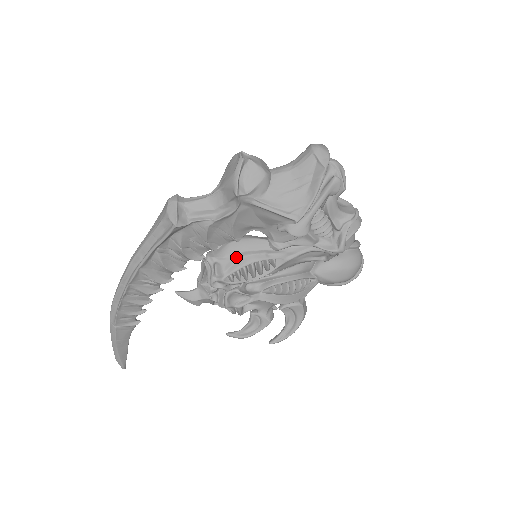
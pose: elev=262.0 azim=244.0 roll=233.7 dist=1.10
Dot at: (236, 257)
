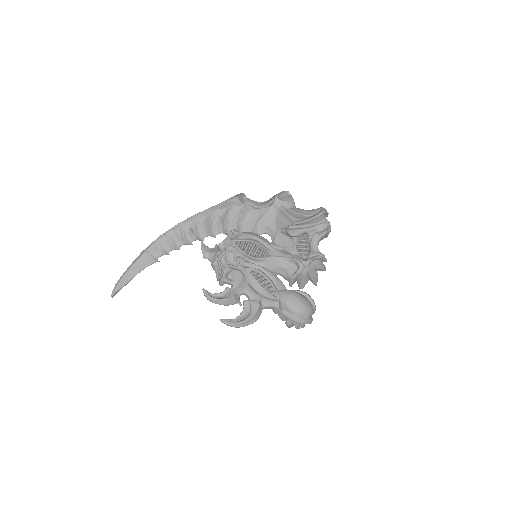
Dot at: (249, 237)
